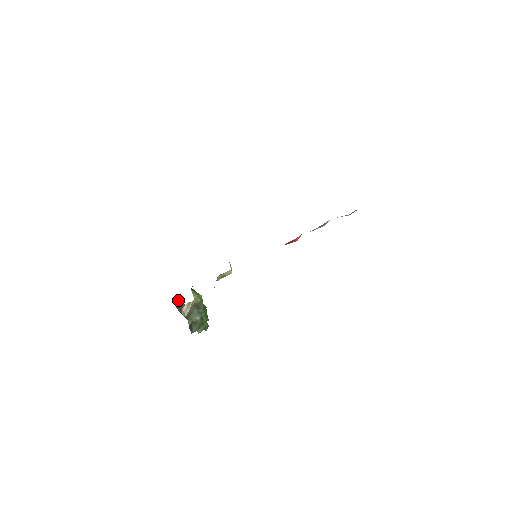
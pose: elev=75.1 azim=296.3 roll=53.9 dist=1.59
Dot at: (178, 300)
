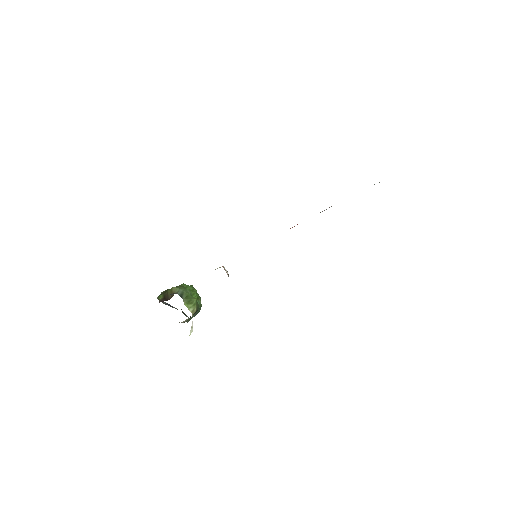
Dot at: (164, 302)
